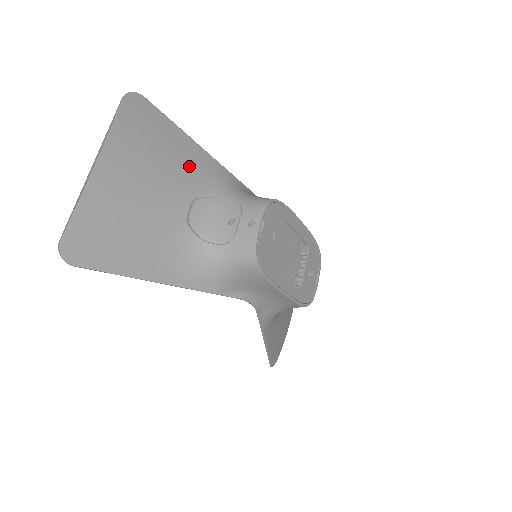
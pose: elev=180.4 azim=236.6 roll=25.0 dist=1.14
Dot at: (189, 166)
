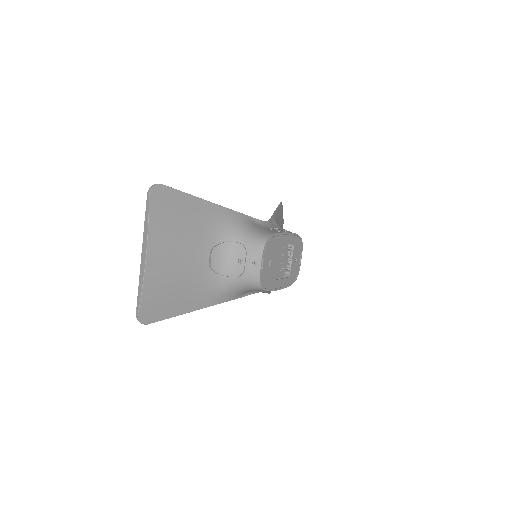
Dot at: (203, 224)
